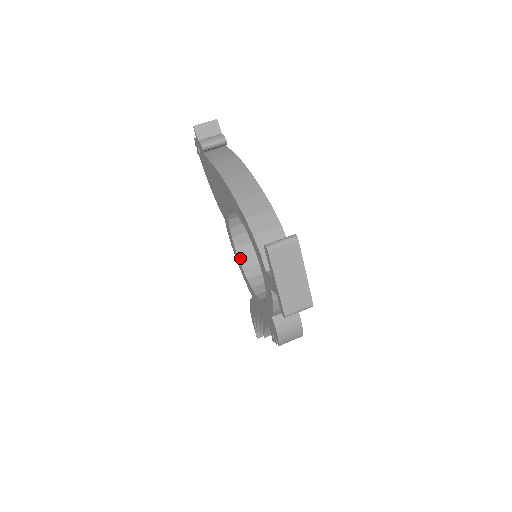
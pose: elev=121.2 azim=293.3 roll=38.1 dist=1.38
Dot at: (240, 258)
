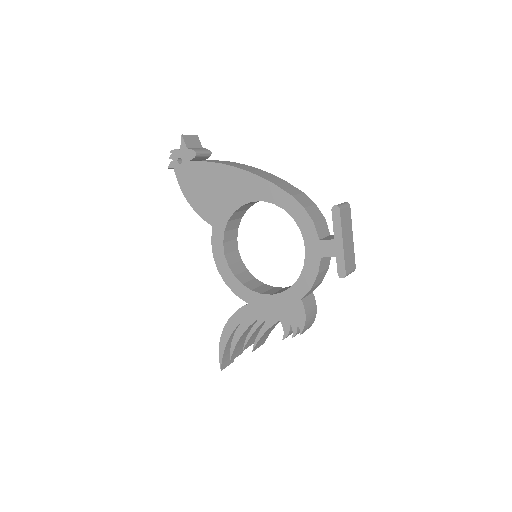
Dot at: (229, 265)
